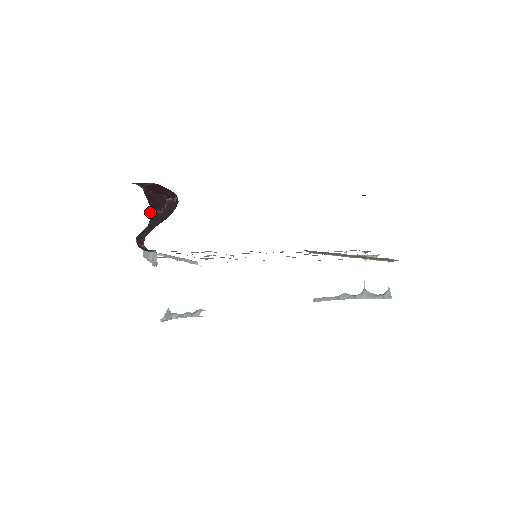
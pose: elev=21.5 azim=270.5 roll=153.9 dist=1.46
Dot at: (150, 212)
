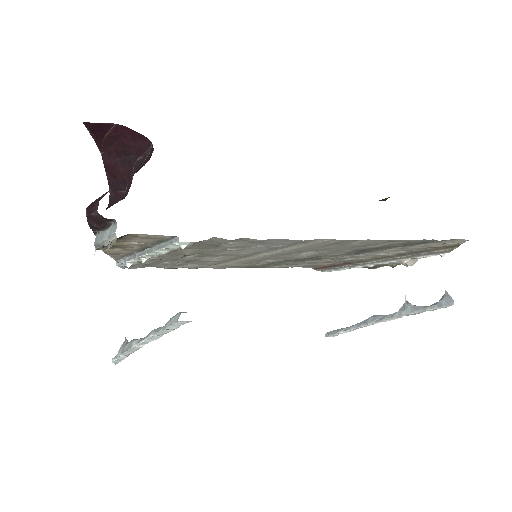
Dot at: (109, 197)
